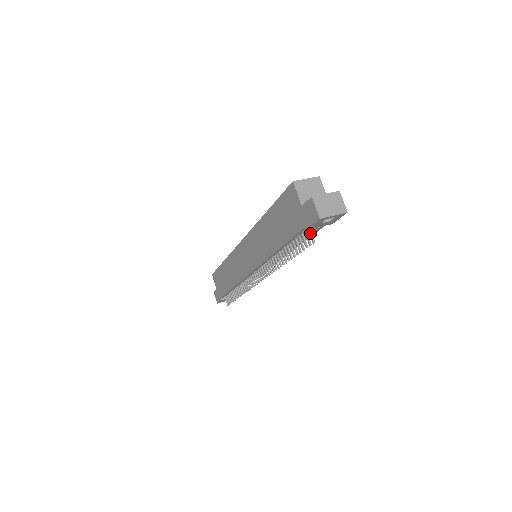
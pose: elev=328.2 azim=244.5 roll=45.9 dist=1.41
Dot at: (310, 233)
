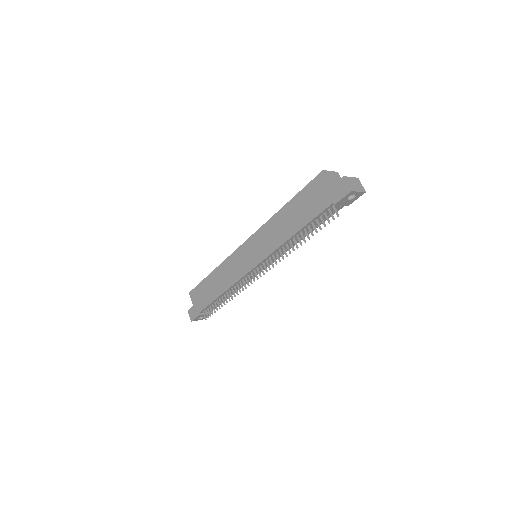
Dot at: (335, 209)
